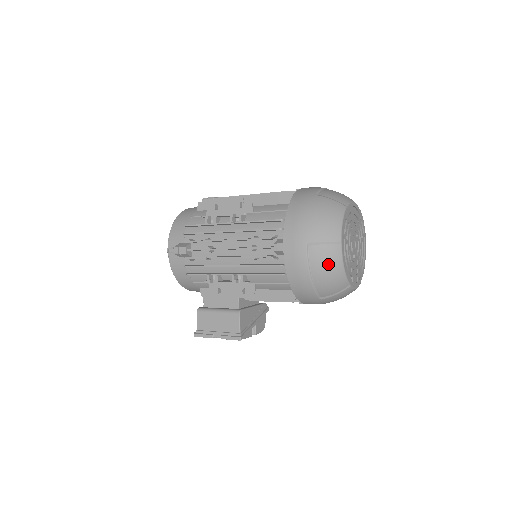
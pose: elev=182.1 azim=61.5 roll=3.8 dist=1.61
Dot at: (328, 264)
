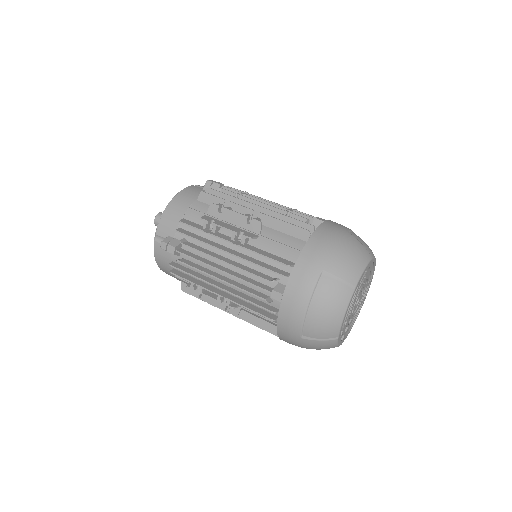
Dot at: occluded
